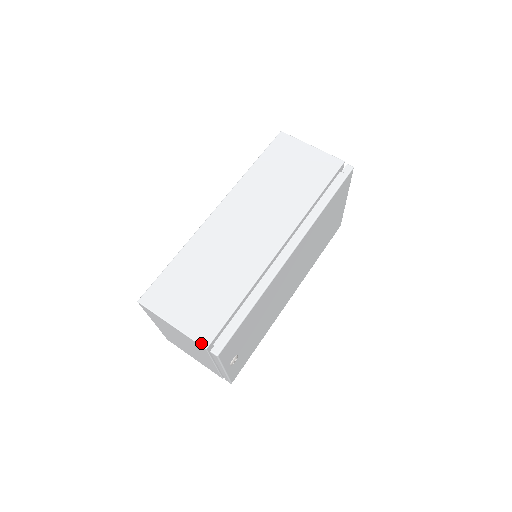
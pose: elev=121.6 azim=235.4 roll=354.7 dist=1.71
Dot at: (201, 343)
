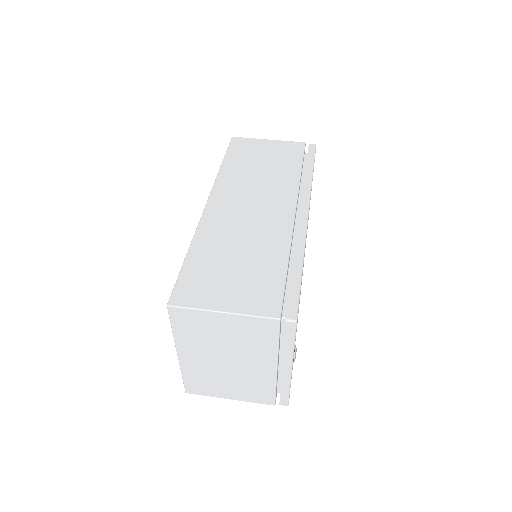
Dot at: (270, 316)
